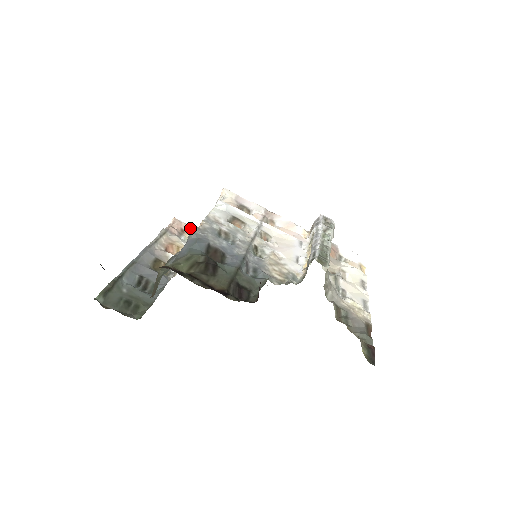
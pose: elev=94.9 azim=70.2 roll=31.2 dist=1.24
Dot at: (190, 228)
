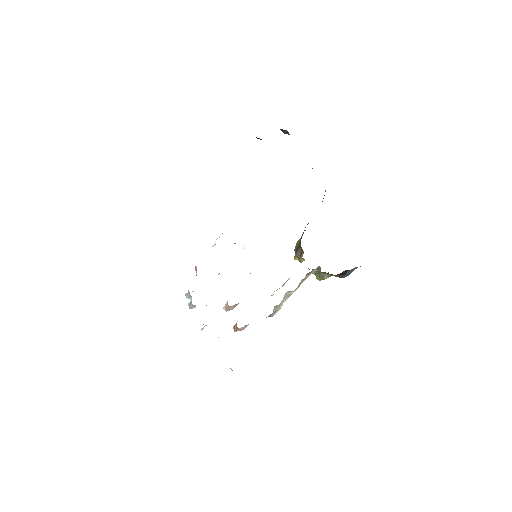
Dot at: occluded
